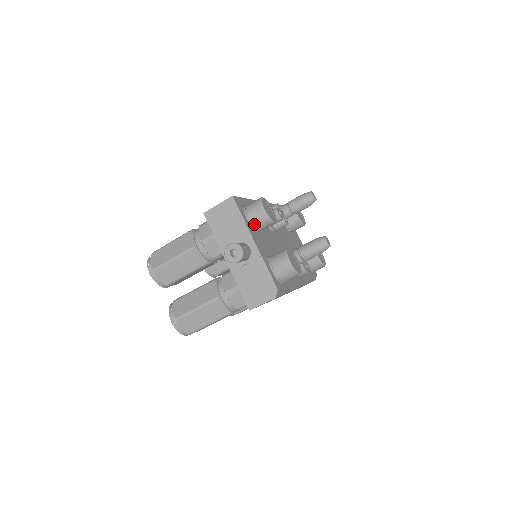
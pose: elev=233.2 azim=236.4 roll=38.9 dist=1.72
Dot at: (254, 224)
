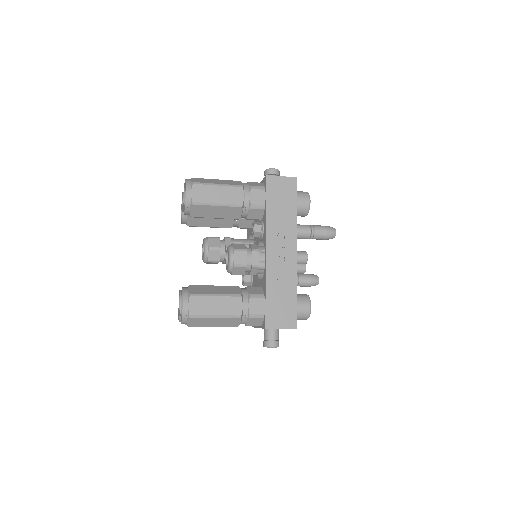
Dot at: occluded
